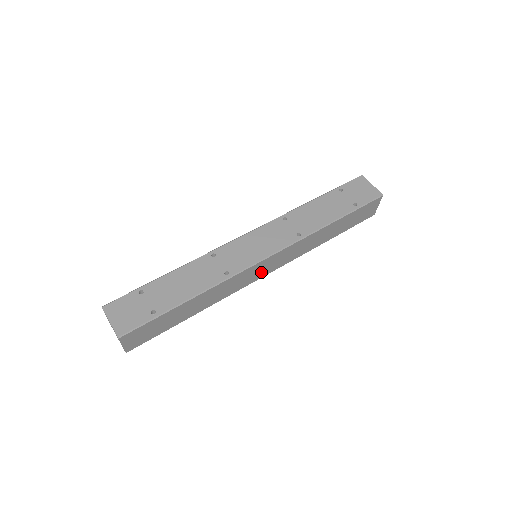
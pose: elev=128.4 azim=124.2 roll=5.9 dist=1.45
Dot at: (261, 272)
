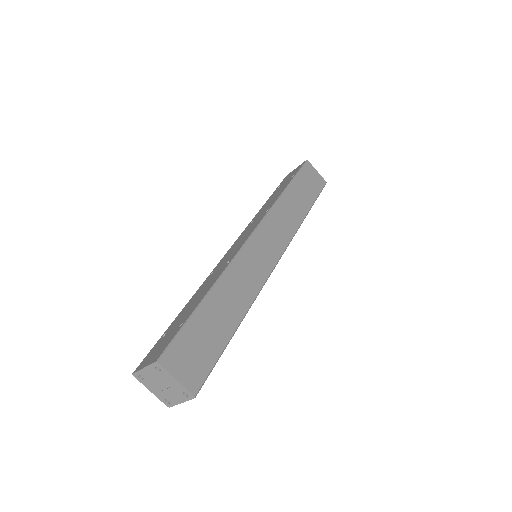
Dot at: (268, 254)
